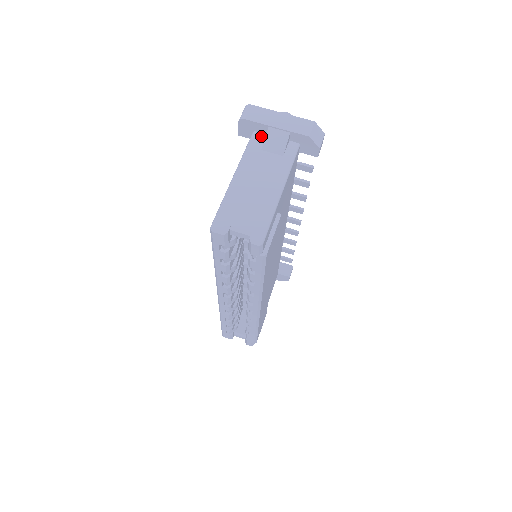
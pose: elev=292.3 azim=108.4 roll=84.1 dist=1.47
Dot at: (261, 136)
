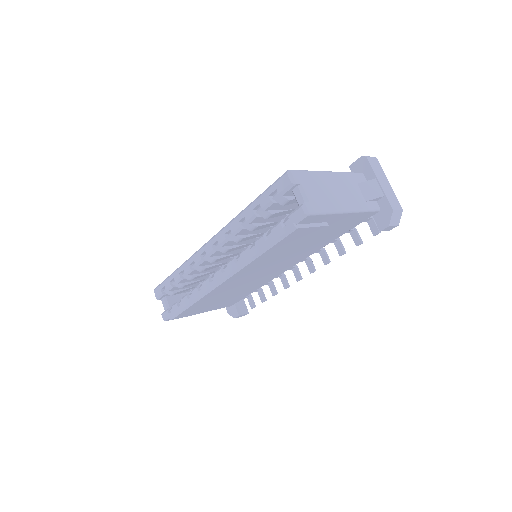
Dot at: (364, 179)
